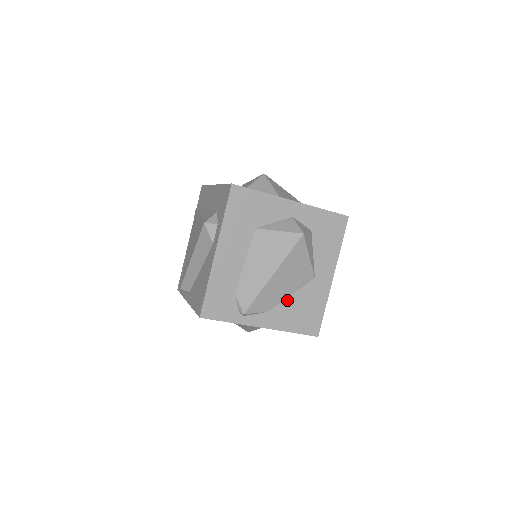
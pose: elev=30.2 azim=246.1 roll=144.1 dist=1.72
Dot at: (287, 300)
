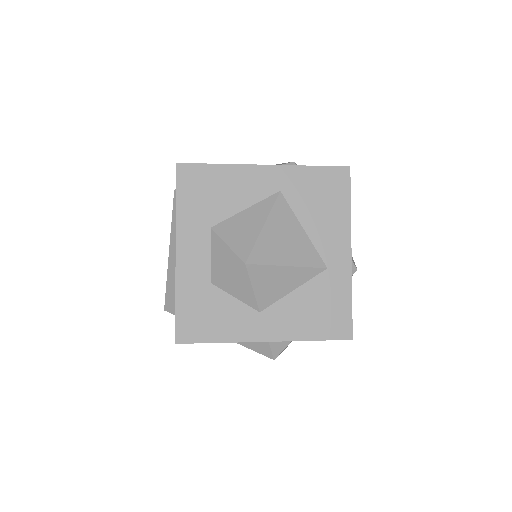
Dot at: occluded
